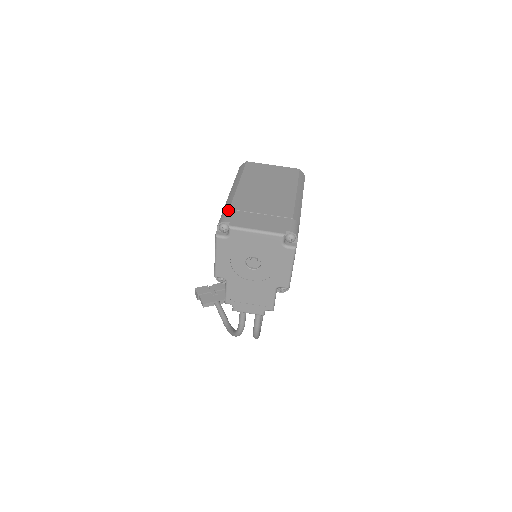
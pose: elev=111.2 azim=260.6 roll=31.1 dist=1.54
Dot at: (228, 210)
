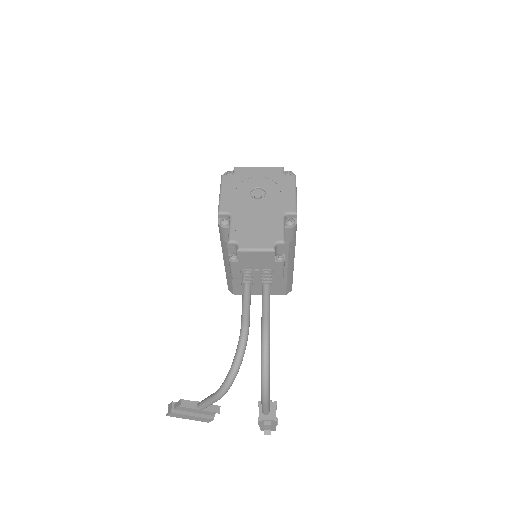
Dot at: occluded
